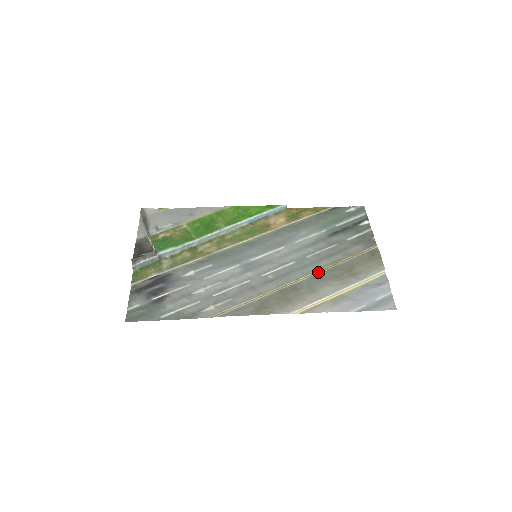
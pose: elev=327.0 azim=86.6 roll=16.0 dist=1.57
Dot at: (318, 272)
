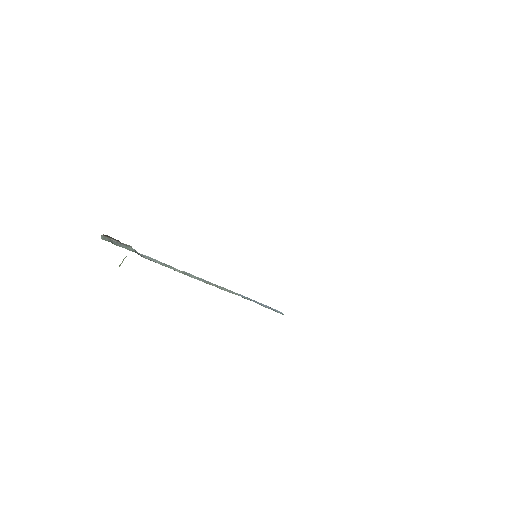
Dot at: occluded
